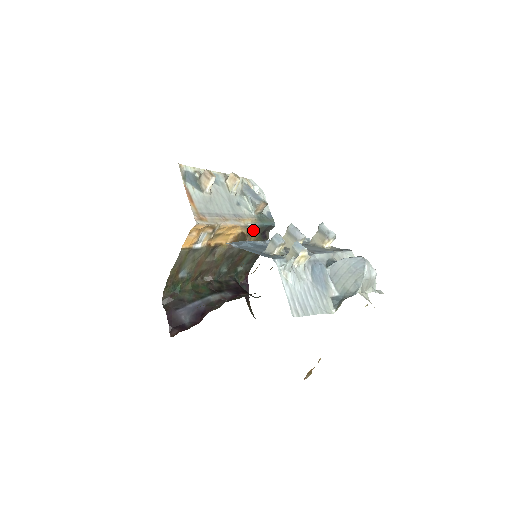
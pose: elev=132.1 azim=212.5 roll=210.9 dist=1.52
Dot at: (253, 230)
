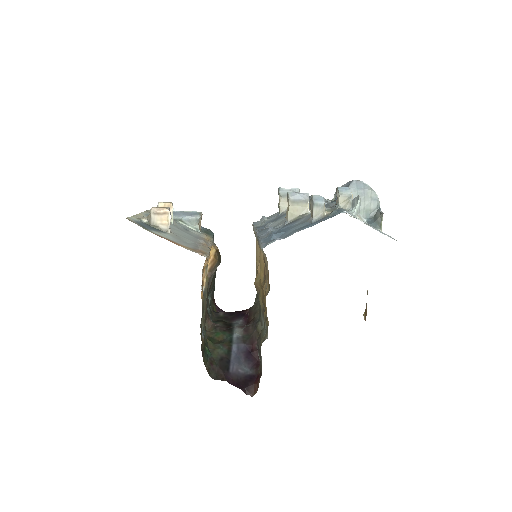
Dot at: occluded
